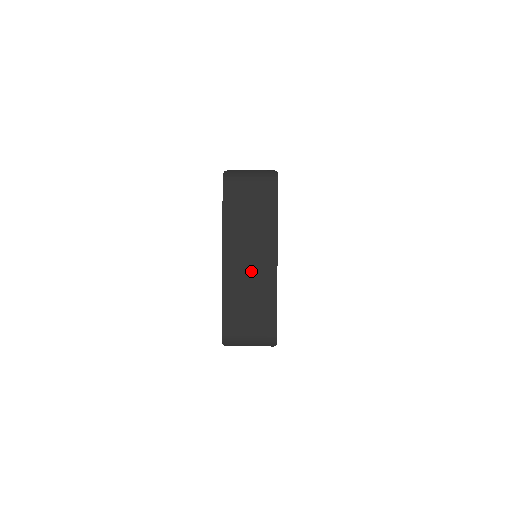
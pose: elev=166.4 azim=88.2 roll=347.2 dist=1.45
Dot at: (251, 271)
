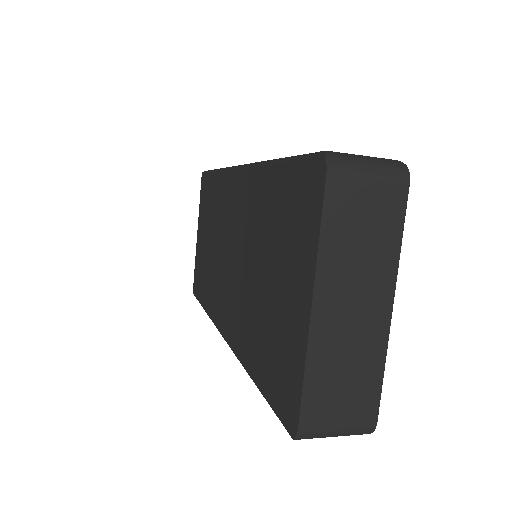
Dot at: (353, 326)
